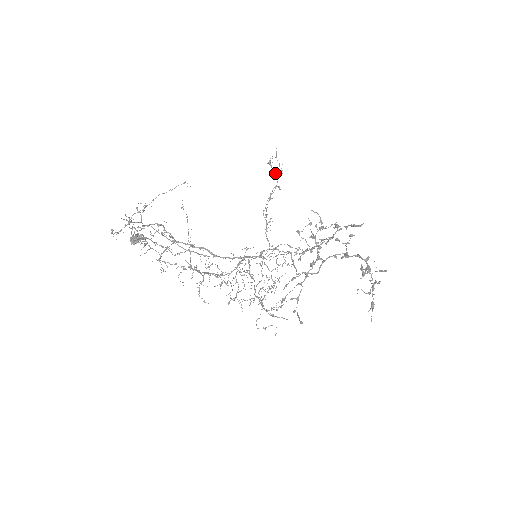
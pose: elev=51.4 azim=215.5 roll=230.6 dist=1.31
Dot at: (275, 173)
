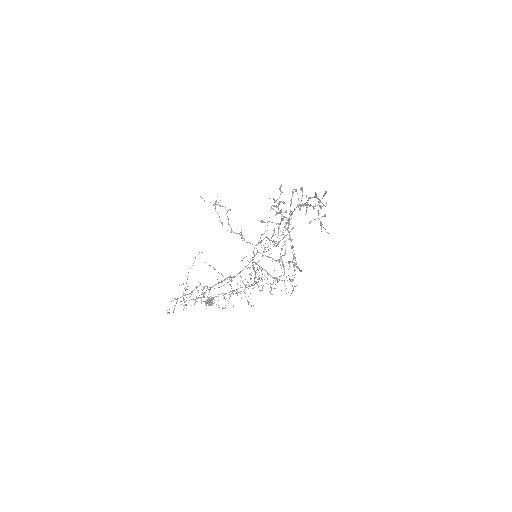
Dot at: occluded
